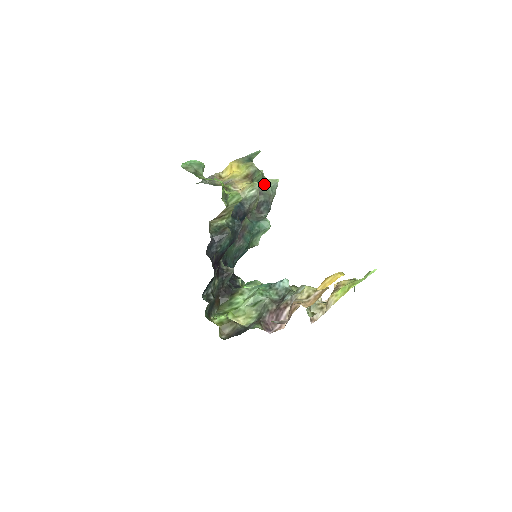
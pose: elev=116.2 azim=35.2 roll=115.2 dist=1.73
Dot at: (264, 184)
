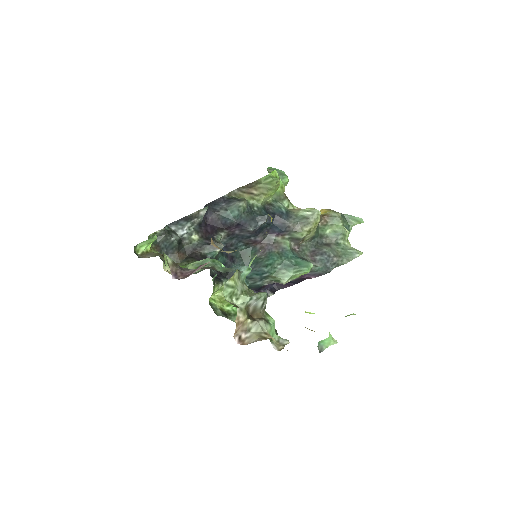
Dot at: (342, 244)
